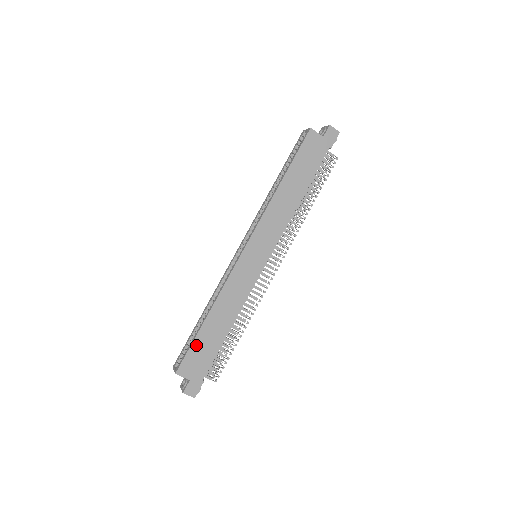
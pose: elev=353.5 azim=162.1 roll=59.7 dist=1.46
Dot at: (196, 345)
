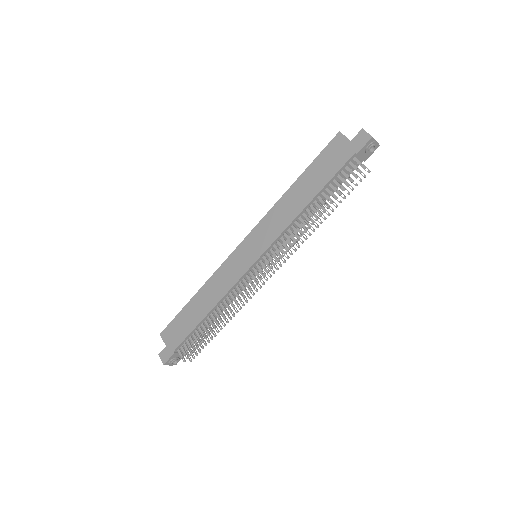
Dot at: (180, 317)
